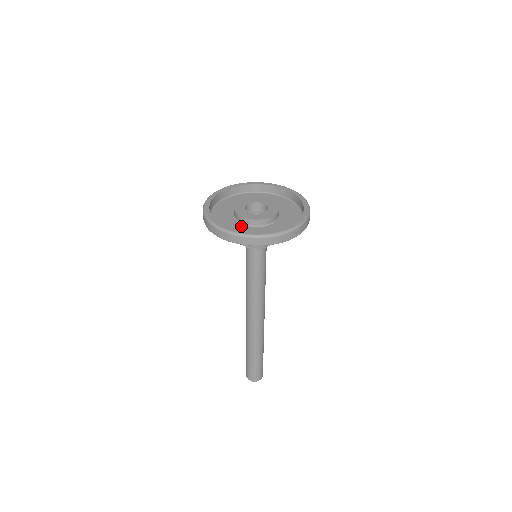
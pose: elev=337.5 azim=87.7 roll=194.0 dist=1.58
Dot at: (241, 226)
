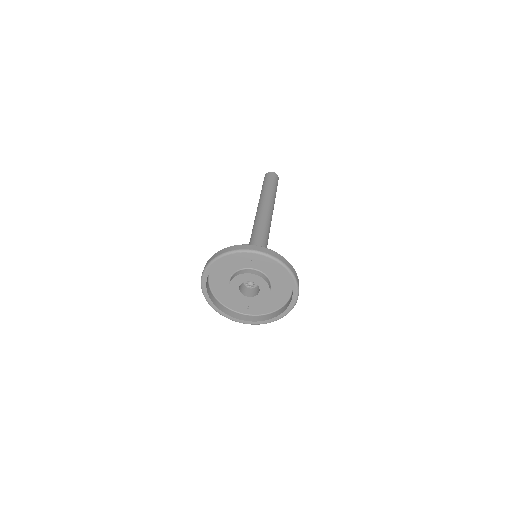
Dot at: occluded
